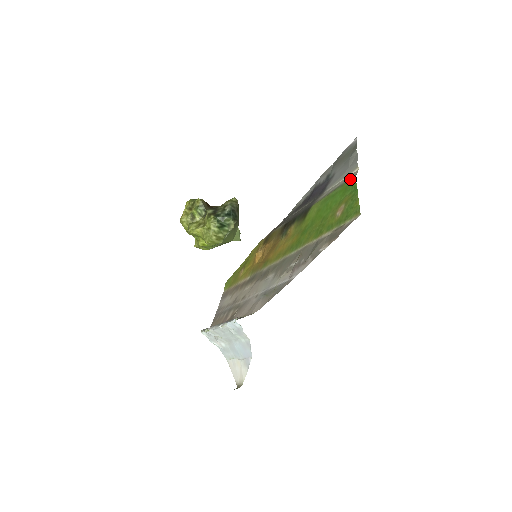
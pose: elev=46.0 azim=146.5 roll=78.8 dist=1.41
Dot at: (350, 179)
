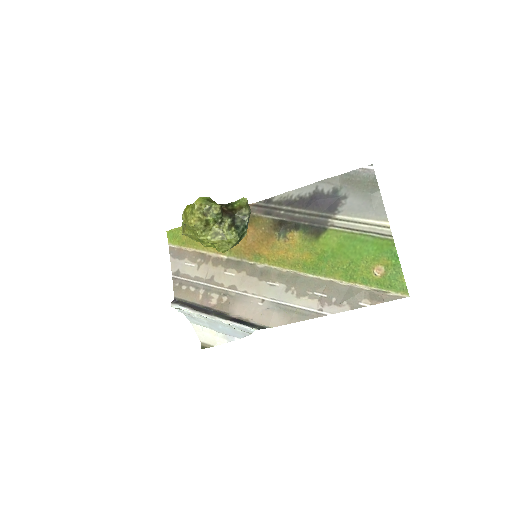
Dot at: (385, 237)
